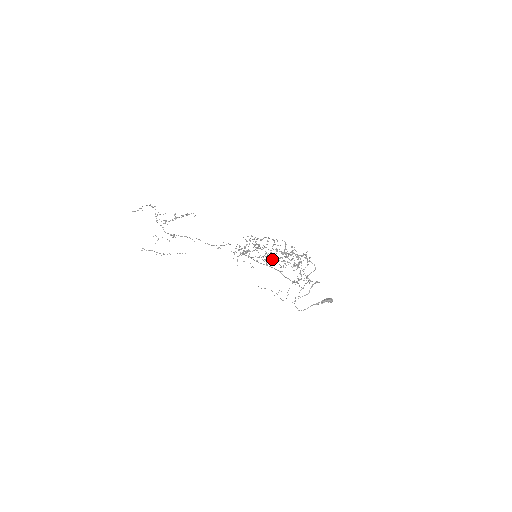
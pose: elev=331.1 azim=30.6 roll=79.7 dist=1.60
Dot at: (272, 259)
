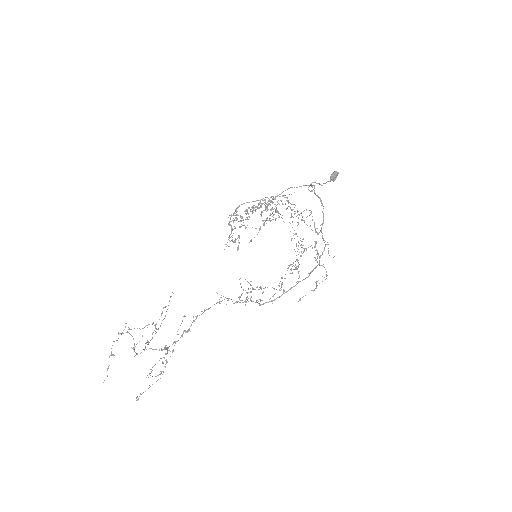
Dot at: (281, 278)
